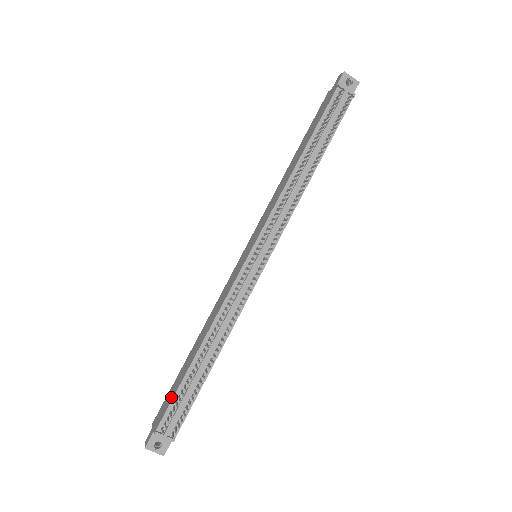
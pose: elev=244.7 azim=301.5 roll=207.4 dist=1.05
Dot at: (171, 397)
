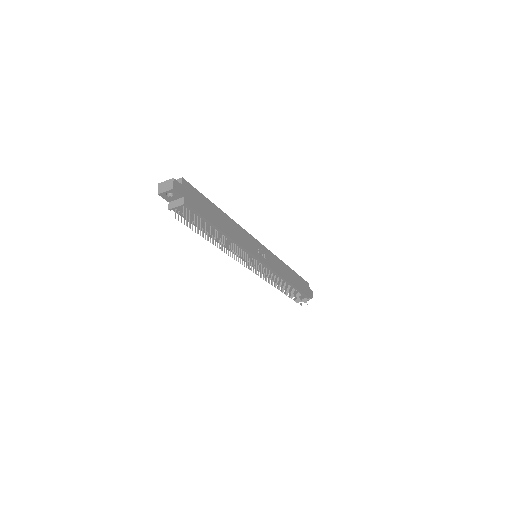
Dot at: occluded
